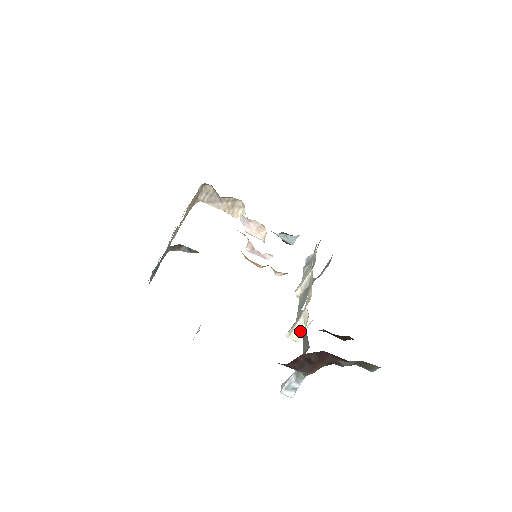
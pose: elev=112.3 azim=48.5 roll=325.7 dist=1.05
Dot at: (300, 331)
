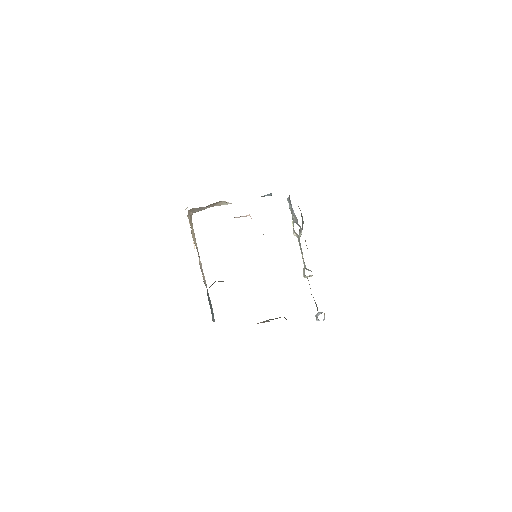
Dot at: (309, 276)
